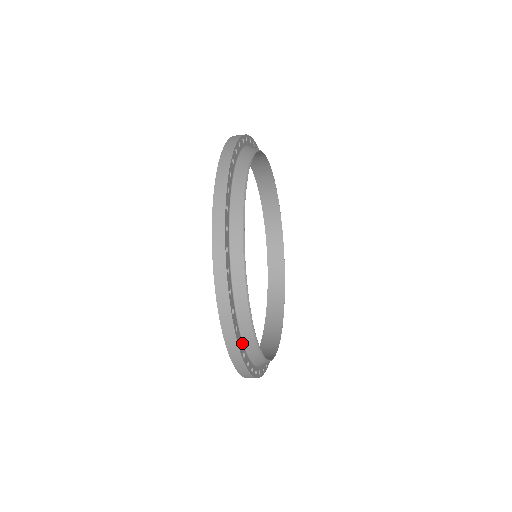
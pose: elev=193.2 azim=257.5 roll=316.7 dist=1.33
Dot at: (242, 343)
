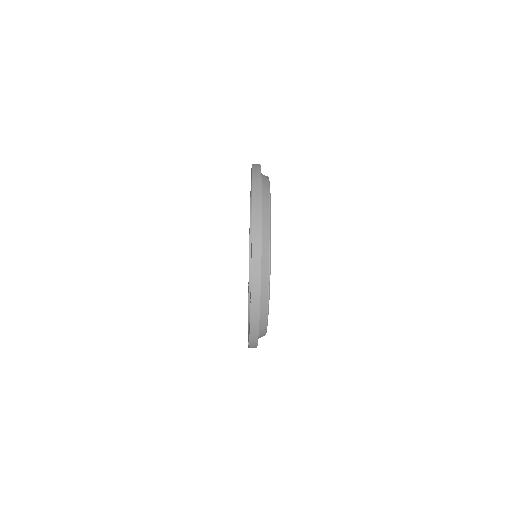
Dot at: occluded
